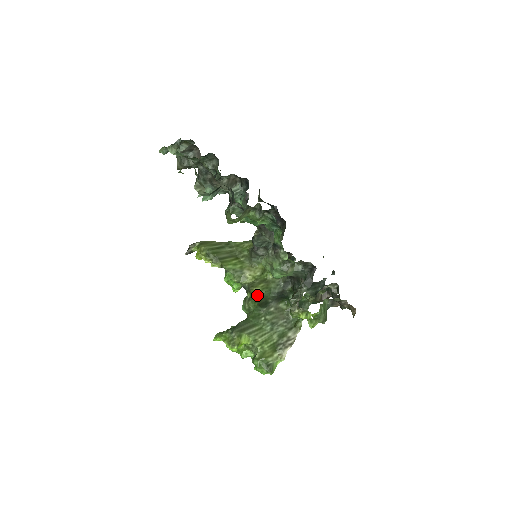
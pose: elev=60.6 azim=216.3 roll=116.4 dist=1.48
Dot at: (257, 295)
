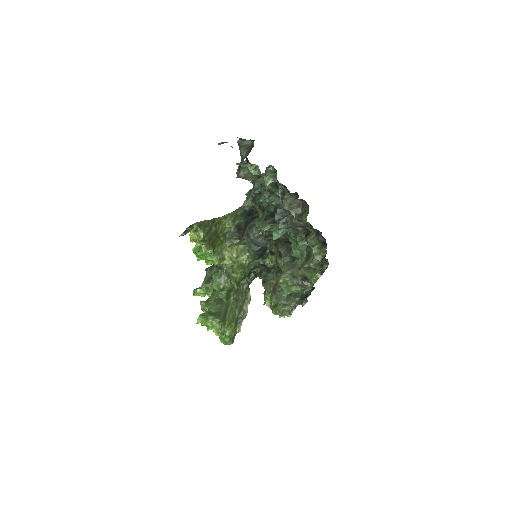
Dot at: (238, 282)
